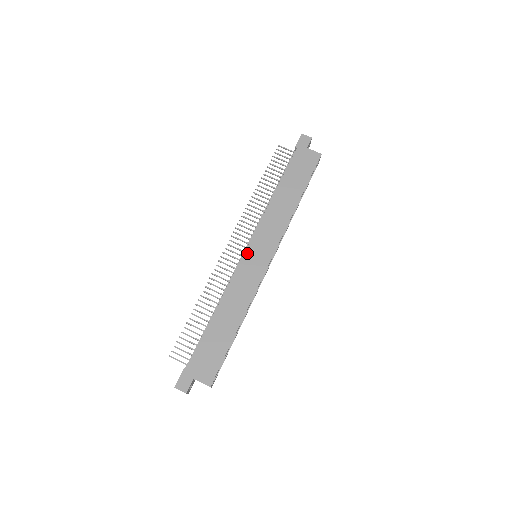
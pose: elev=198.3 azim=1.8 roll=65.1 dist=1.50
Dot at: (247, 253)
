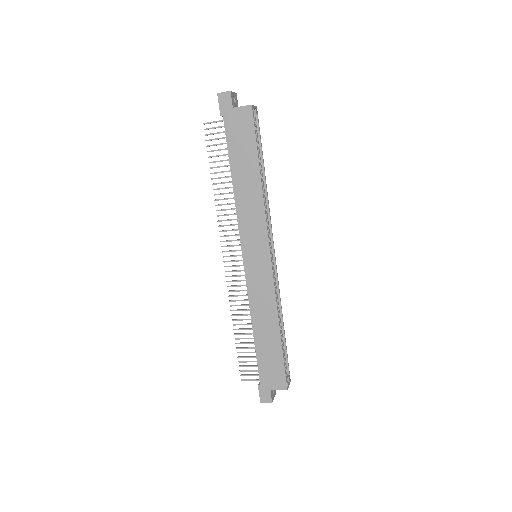
Dot at: (246, 262)
